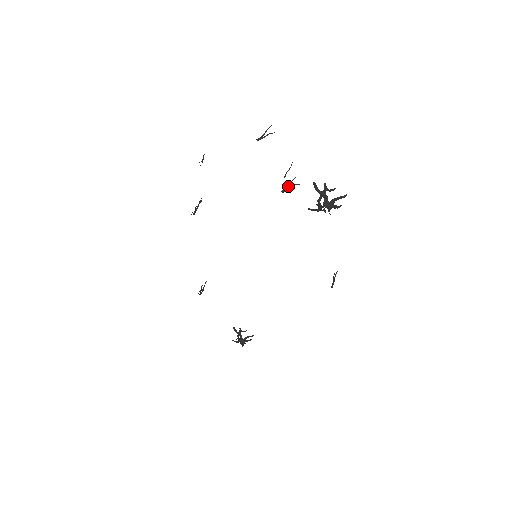
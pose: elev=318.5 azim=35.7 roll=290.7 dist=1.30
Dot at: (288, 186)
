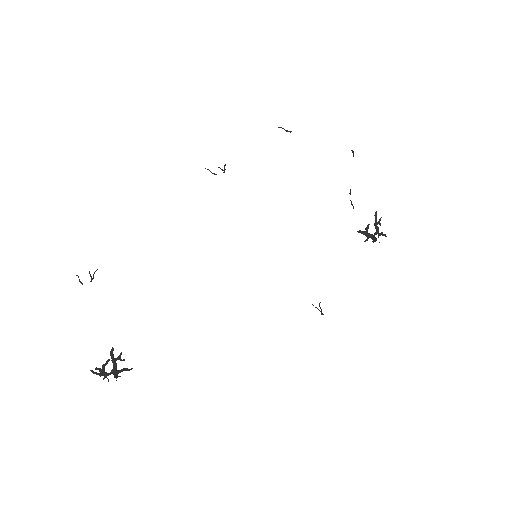
Dot at: occluded
